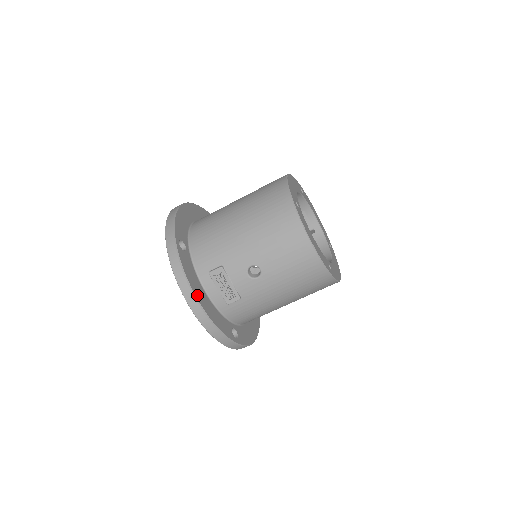
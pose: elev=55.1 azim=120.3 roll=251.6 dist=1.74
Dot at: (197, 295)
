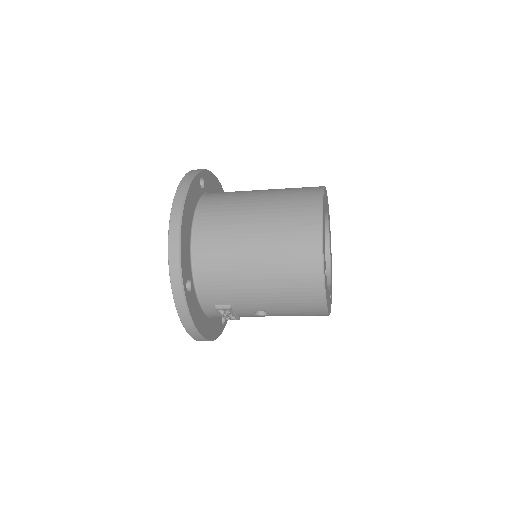
Dot at: (202, 331)
